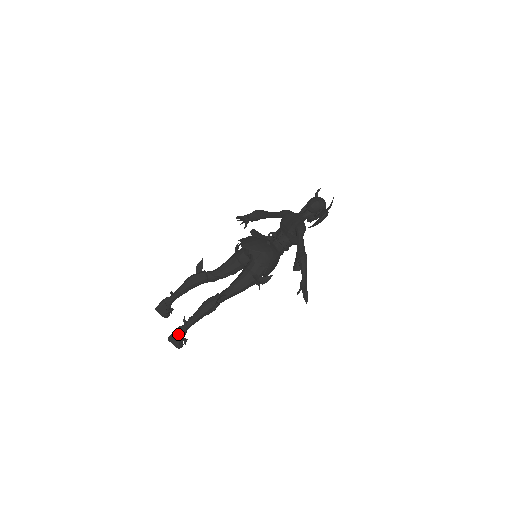
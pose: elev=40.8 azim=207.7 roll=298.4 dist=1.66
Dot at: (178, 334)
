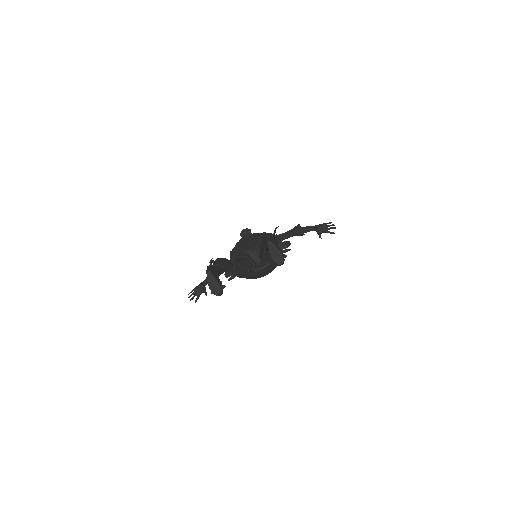
Dot at: (273, 239)
